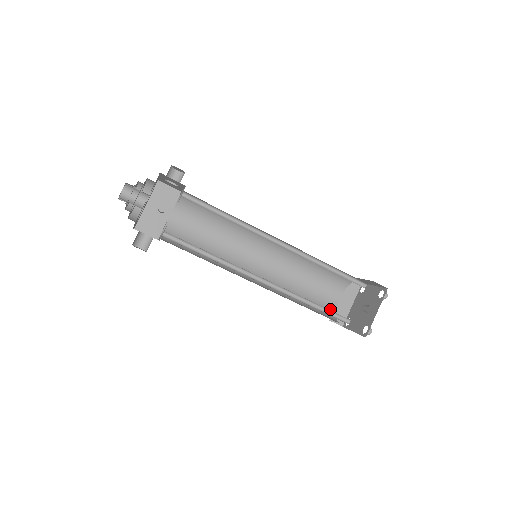
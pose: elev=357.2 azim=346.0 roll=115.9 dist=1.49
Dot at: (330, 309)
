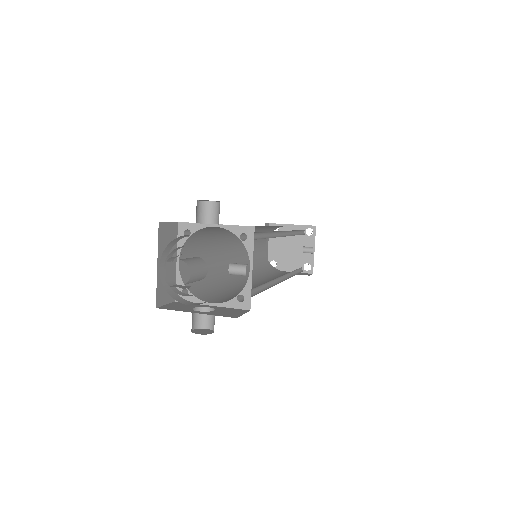
Dot at: (267, 262)
